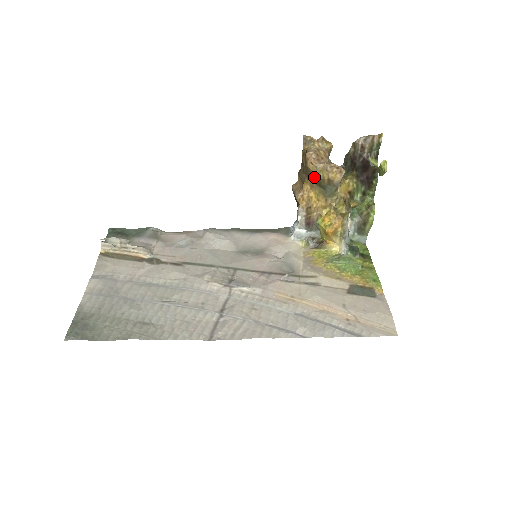
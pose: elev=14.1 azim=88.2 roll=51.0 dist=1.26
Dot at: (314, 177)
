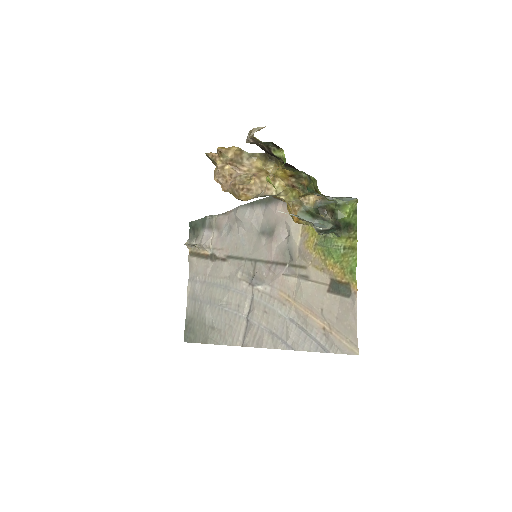
Dot at: occluded
